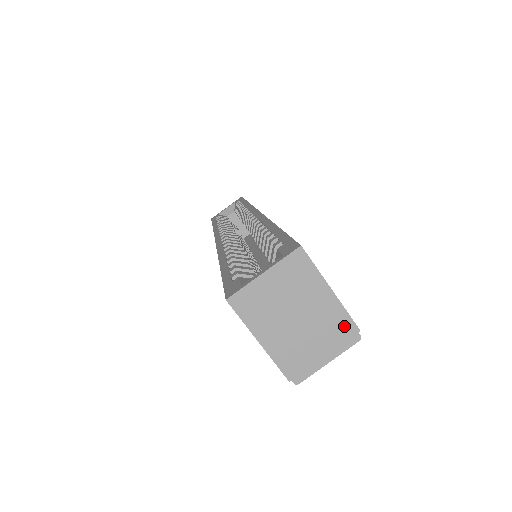
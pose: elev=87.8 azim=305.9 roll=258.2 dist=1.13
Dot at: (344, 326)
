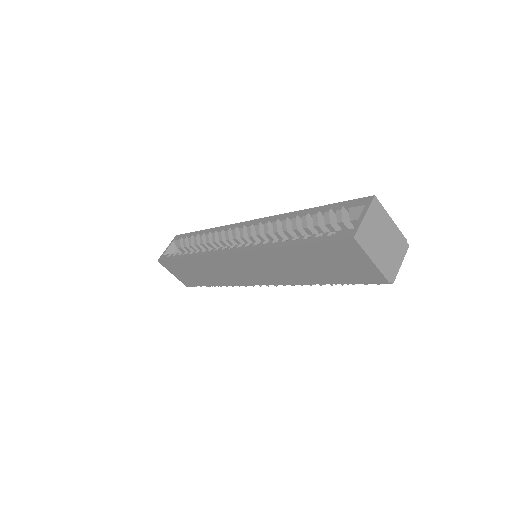
Dot at: (401, 240)
